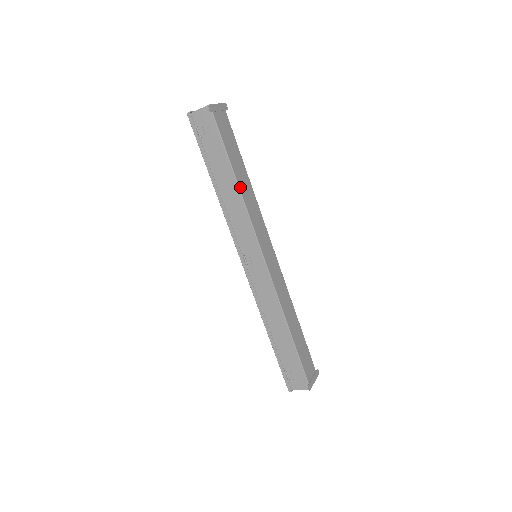
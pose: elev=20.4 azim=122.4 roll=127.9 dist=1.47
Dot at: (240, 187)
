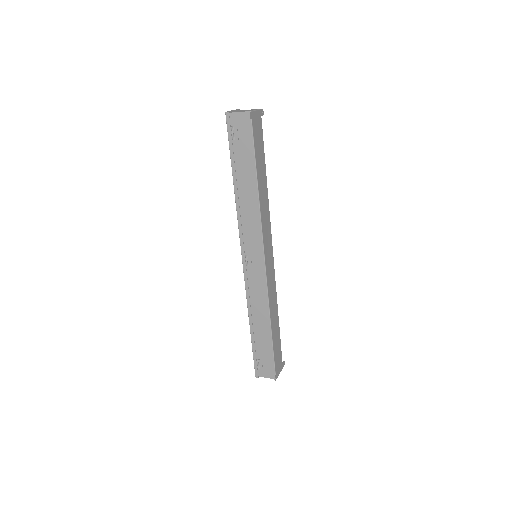
Dot at: (259, 194)
